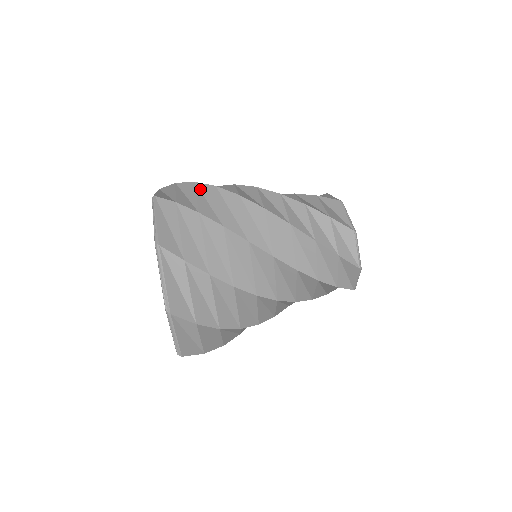
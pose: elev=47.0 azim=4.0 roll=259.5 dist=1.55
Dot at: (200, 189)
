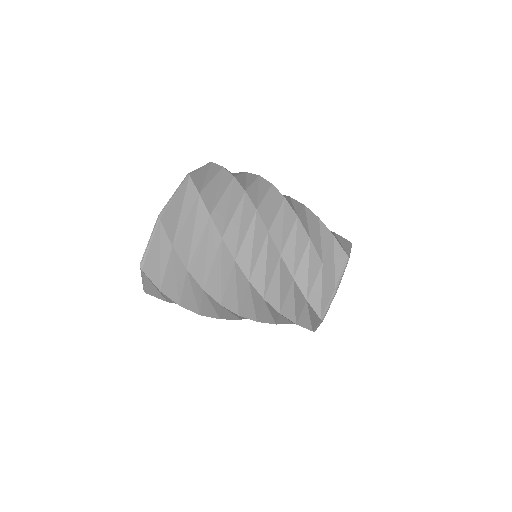
Dot at: (247, 175)
